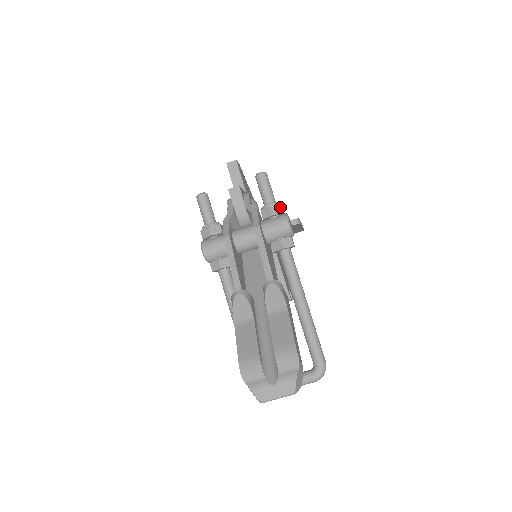
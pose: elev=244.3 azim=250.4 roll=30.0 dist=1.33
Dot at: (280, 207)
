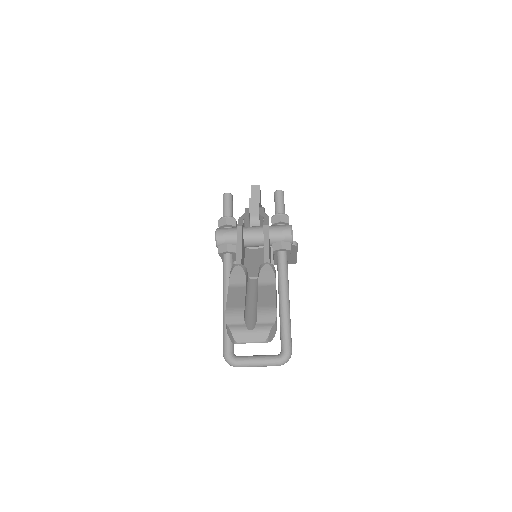
Dot at: (288, 218)
